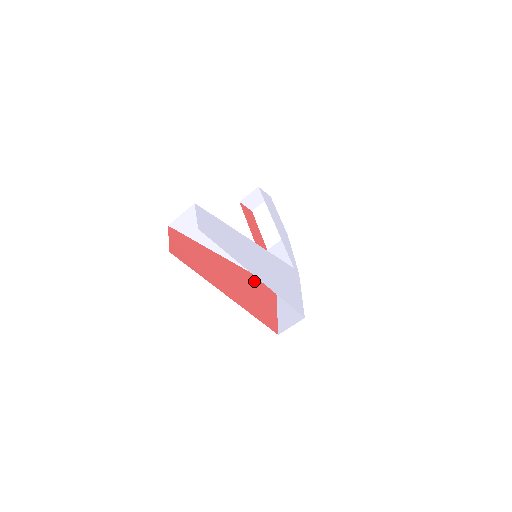
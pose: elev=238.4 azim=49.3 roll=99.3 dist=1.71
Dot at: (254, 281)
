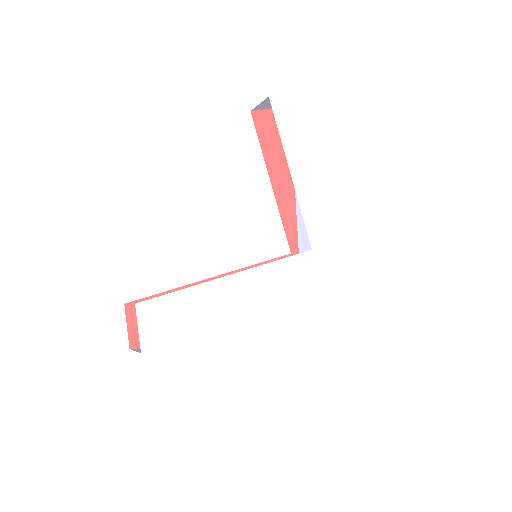
Dot at: occluded
